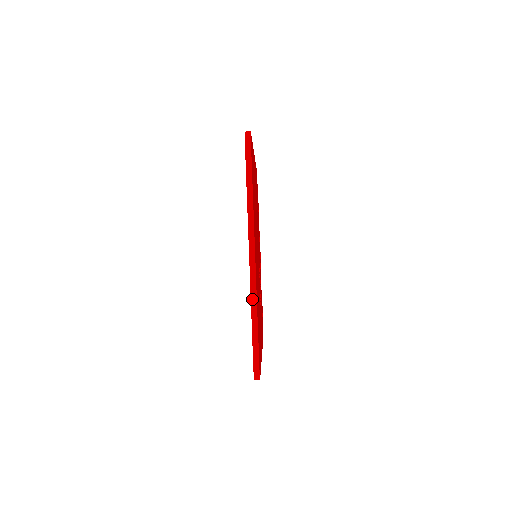
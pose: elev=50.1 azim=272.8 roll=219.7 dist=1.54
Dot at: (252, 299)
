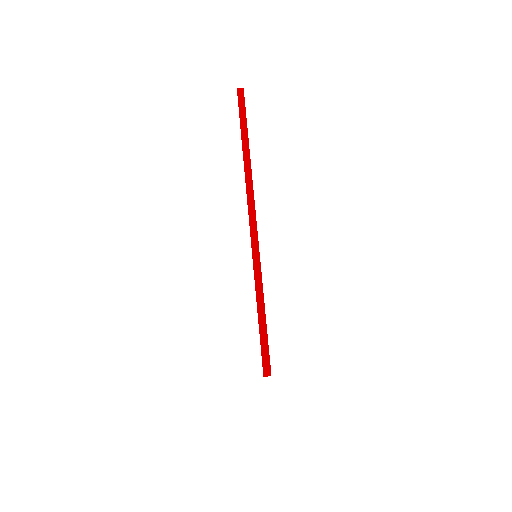
Dot at: (255, 269)
